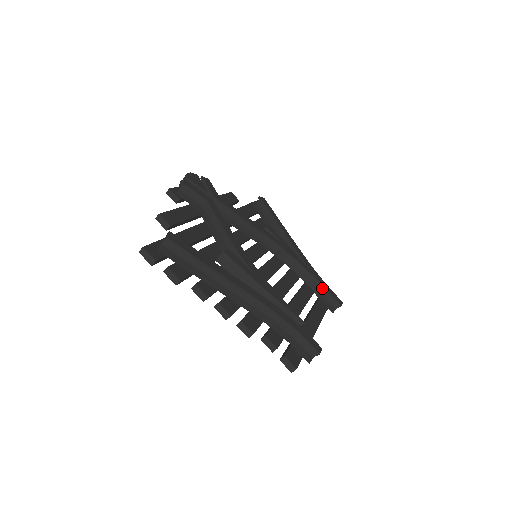
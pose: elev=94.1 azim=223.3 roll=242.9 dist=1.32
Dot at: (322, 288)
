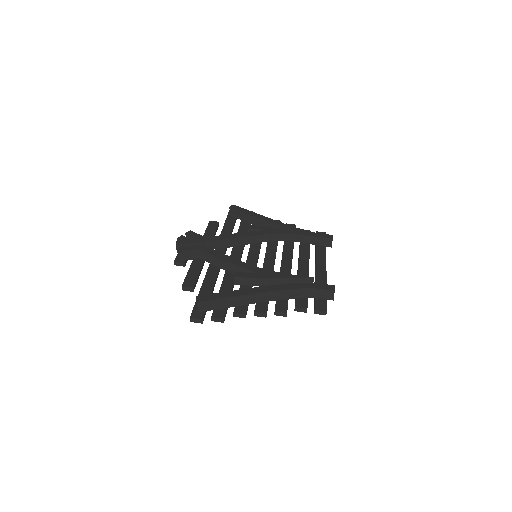
Dot at: (313, 238)
